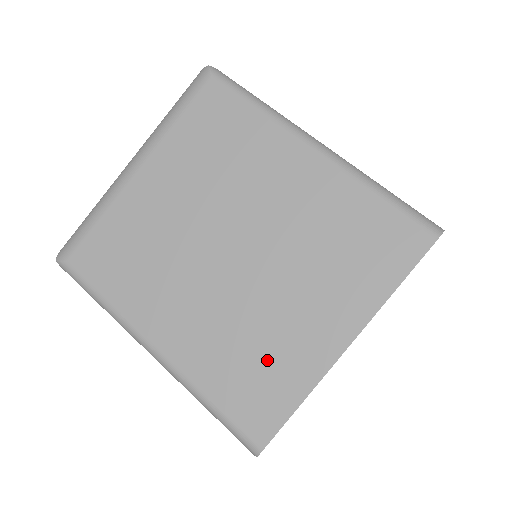
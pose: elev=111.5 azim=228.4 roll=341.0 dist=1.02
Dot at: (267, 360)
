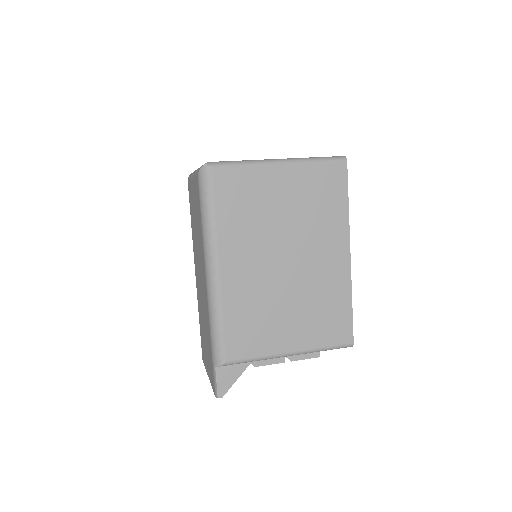
Dot at: occluded
